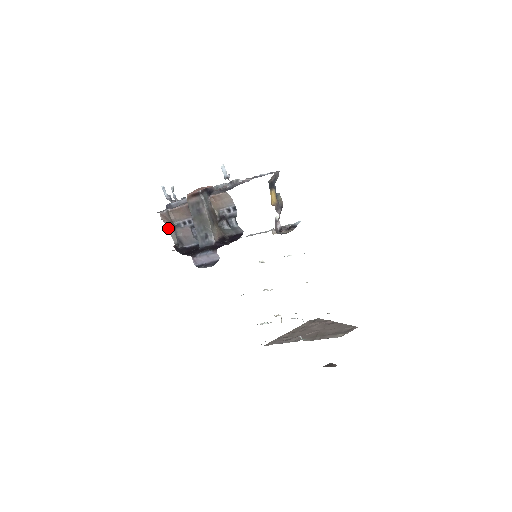
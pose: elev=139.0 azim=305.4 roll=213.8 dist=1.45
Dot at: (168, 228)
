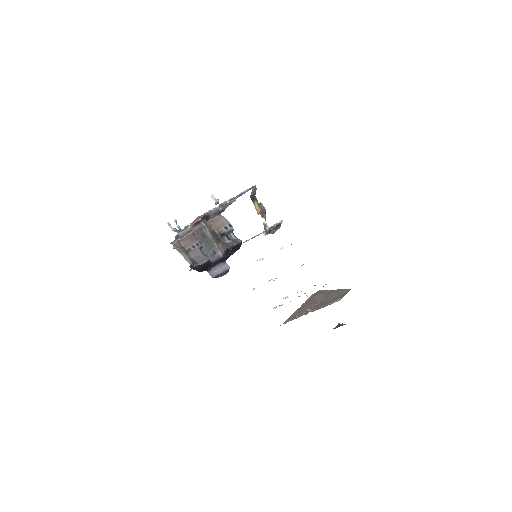
Dot at: (181, 254)
